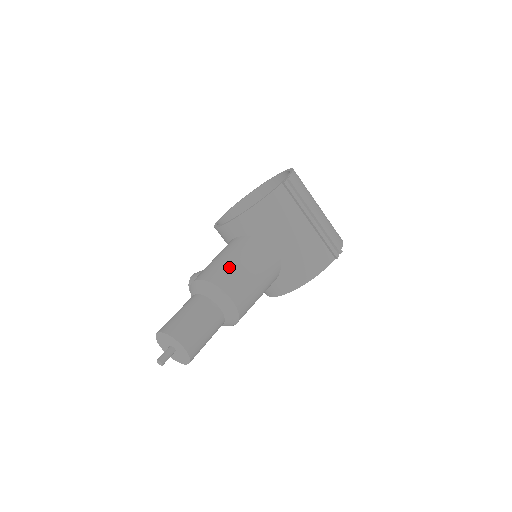
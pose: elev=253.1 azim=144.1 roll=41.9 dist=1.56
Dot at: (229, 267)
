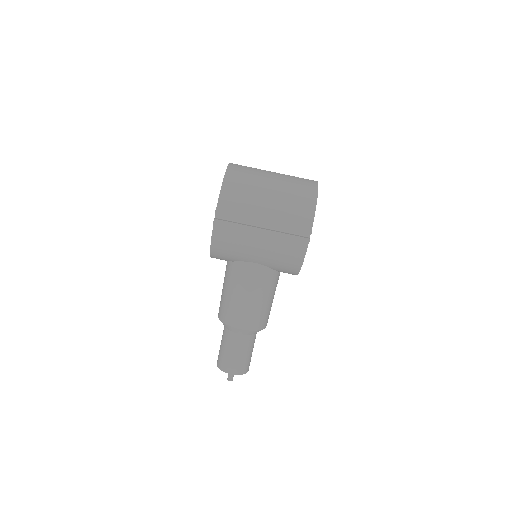
Dot at: (228, 303)
